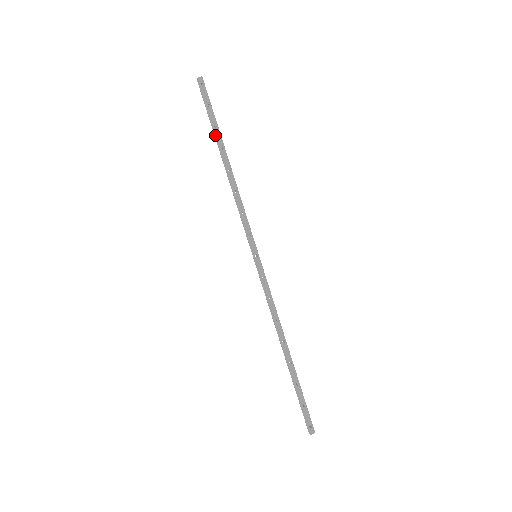
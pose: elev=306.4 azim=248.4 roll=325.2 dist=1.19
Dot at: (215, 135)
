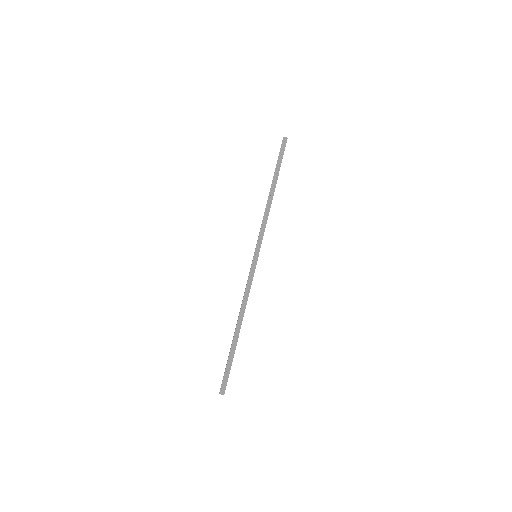
Dot at: (274, 173)
